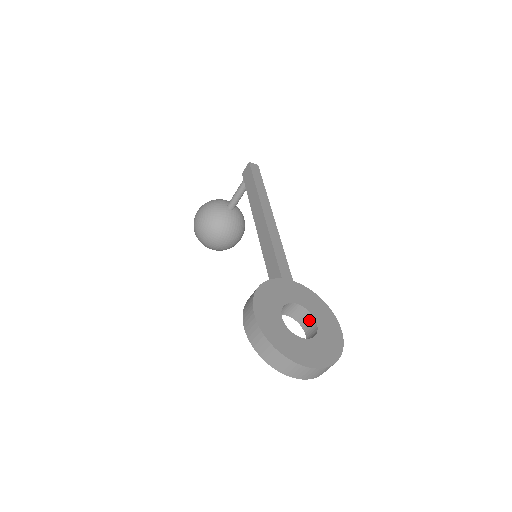
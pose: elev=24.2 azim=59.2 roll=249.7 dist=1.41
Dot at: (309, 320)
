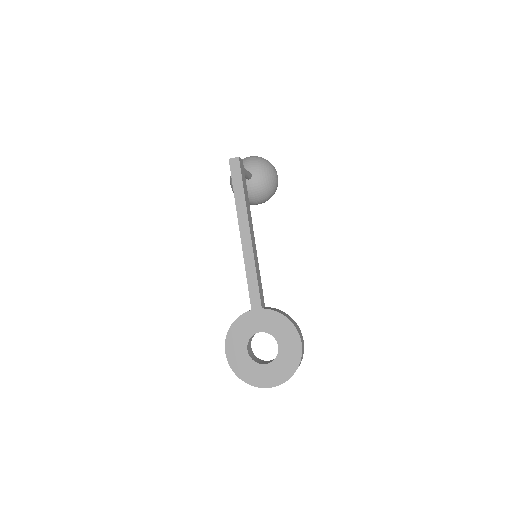
Dot at: (277, 339)
